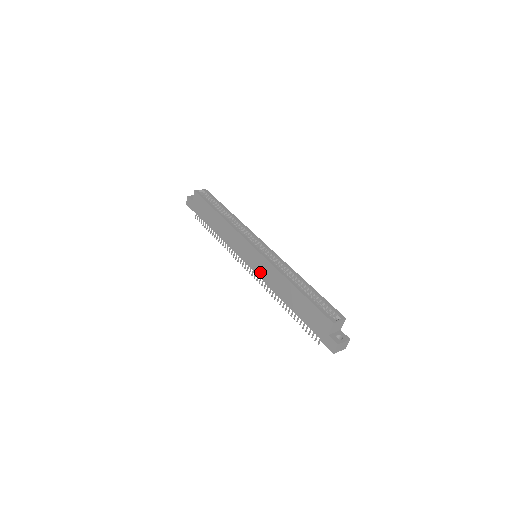
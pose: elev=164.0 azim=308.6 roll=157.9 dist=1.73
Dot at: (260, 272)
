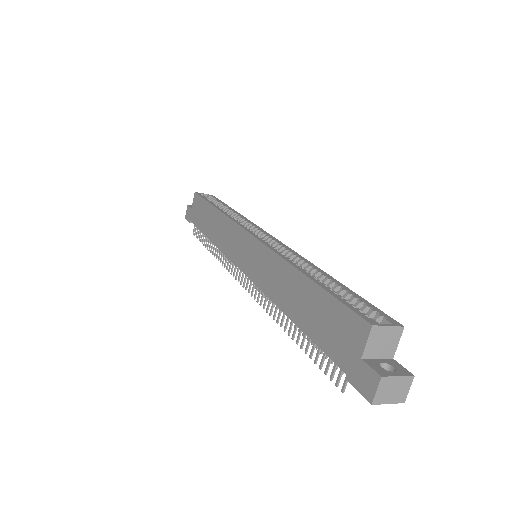
Dot at: (255, 273)
